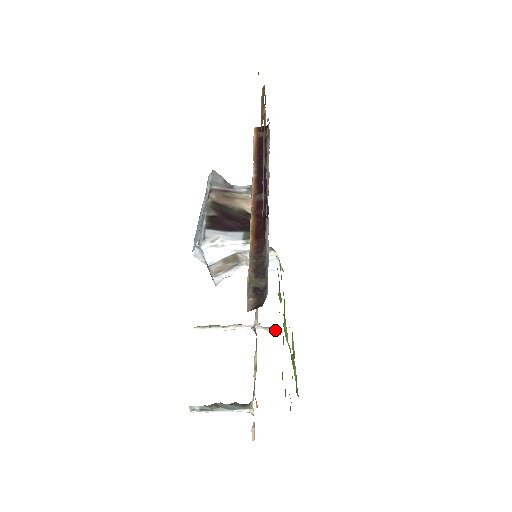
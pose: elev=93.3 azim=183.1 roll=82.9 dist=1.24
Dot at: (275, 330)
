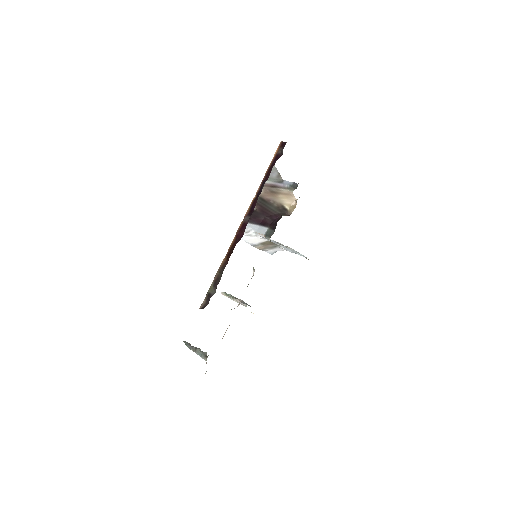
Dot at: occluded
